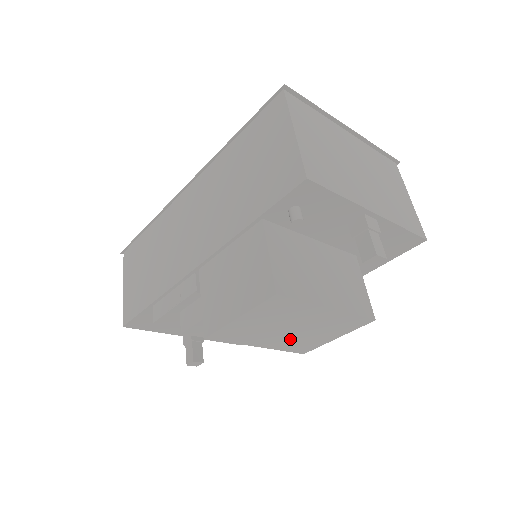
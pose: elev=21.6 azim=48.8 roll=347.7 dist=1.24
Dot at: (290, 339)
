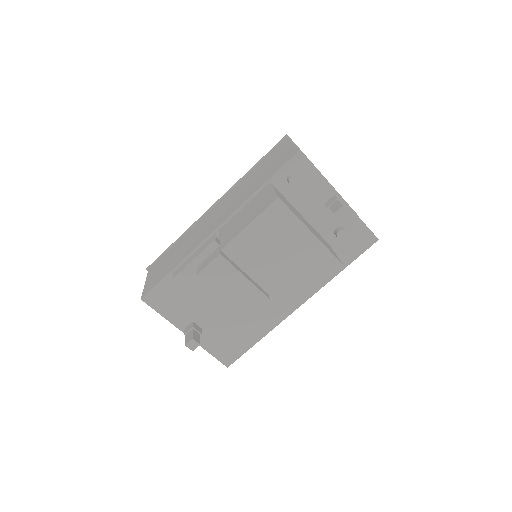
Dot at: (281, 278)
